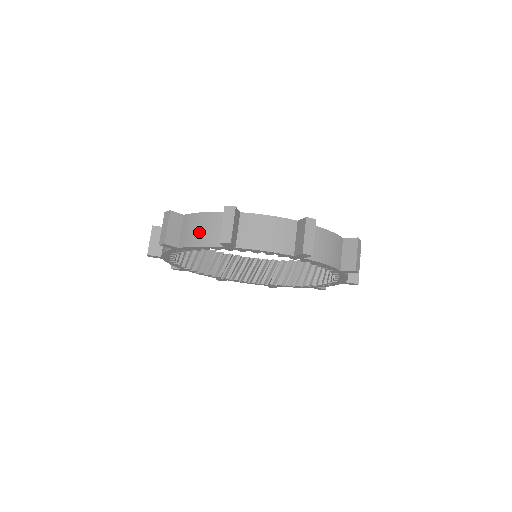
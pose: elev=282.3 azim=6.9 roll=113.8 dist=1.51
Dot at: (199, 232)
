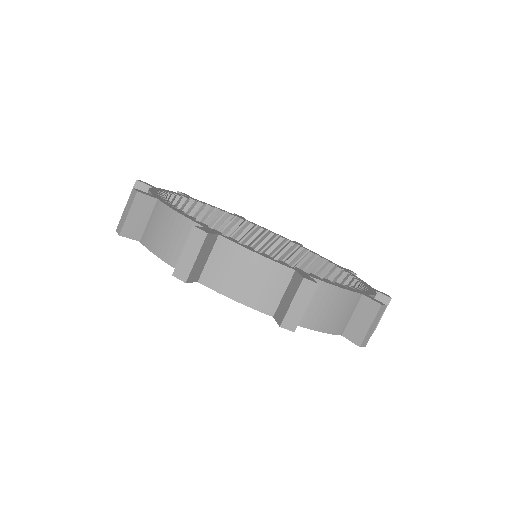
Dot at: occluded
